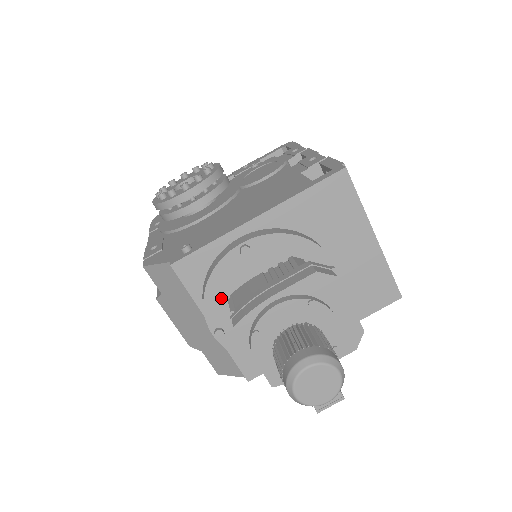
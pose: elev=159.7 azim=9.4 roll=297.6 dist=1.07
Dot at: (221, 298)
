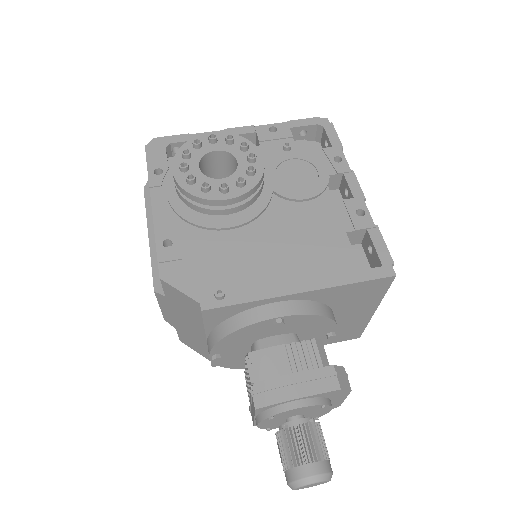
Dot at: (234, 341)
